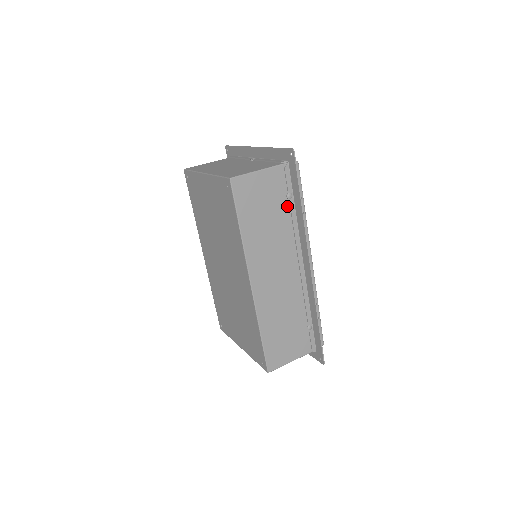
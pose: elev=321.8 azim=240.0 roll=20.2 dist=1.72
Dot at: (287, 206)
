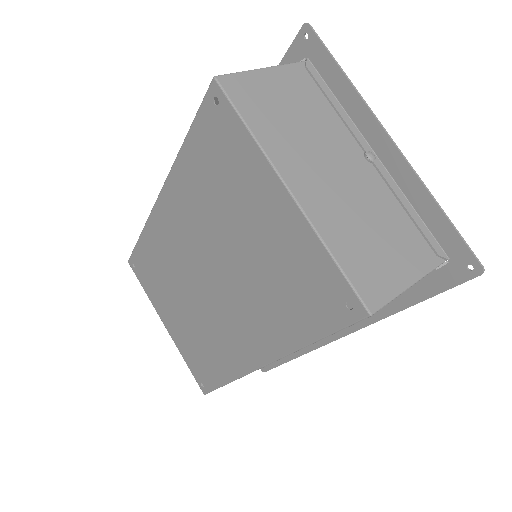
Dot at: occluded
